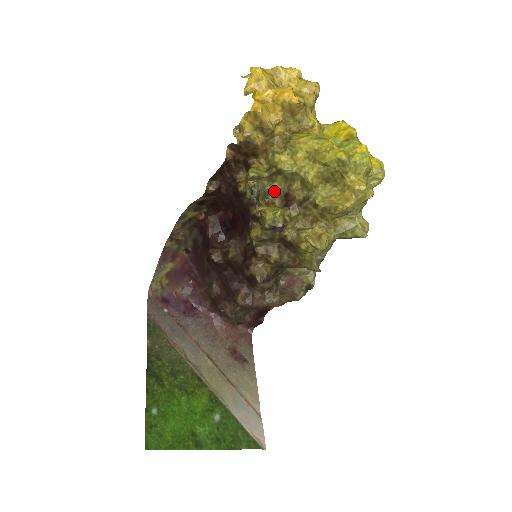
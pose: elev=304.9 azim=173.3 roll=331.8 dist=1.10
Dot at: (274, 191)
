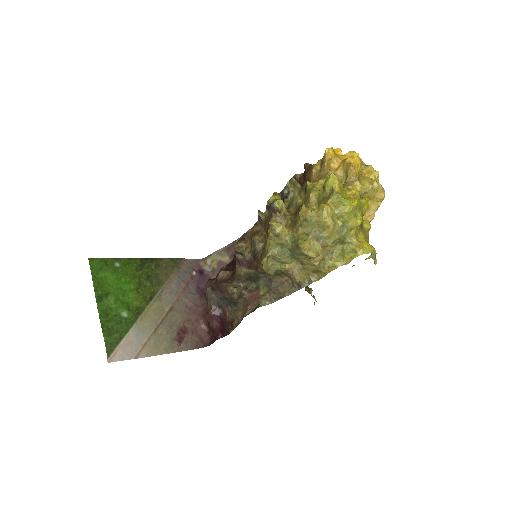
Dot at: (296, 205)
